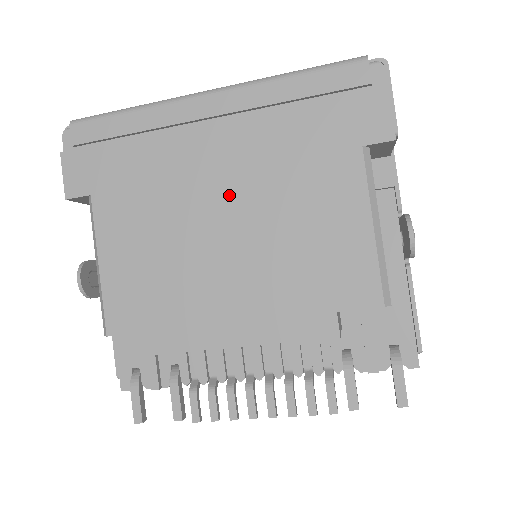
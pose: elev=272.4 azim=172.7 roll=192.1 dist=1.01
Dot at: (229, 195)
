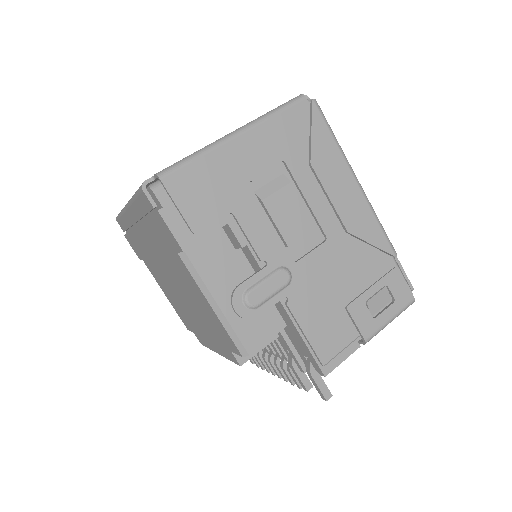
Dot at: (166, 271)
